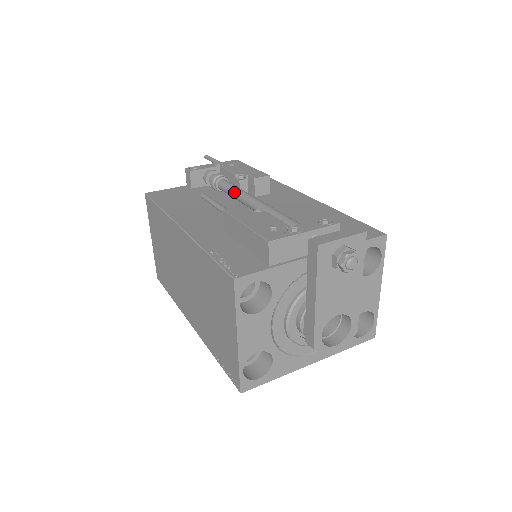
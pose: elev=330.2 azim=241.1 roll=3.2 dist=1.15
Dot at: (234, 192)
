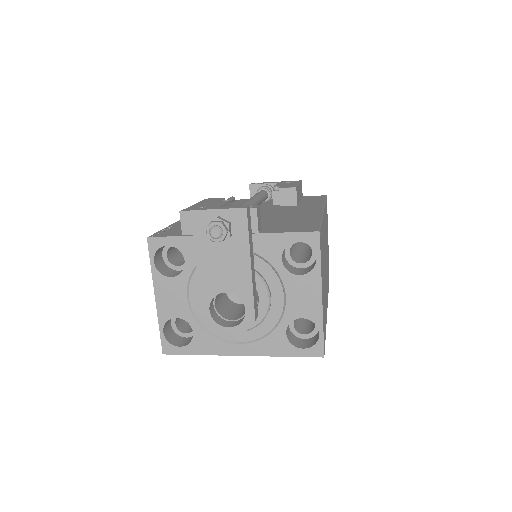
Dot at: occluded
